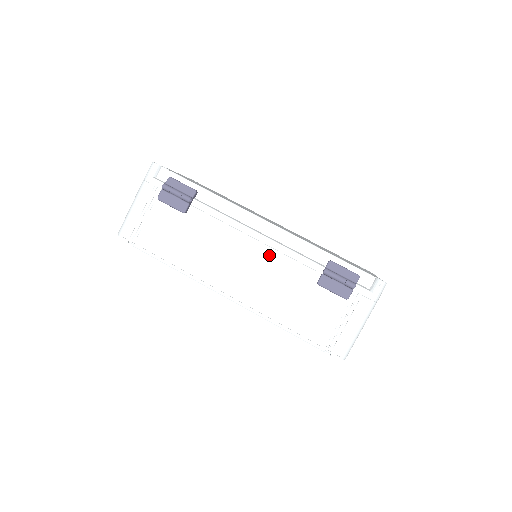
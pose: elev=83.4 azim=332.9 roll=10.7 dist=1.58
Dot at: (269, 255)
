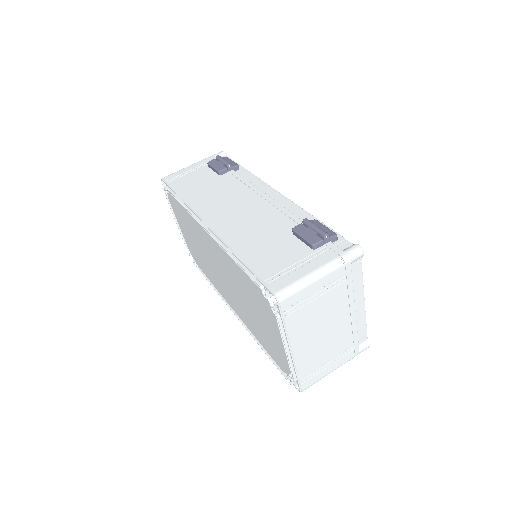
Dot at: (264, 208)
